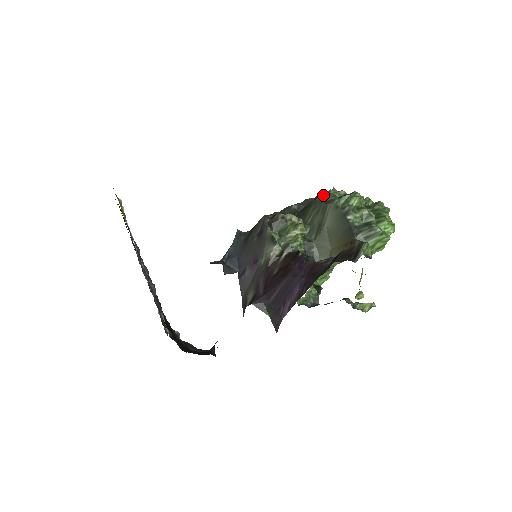
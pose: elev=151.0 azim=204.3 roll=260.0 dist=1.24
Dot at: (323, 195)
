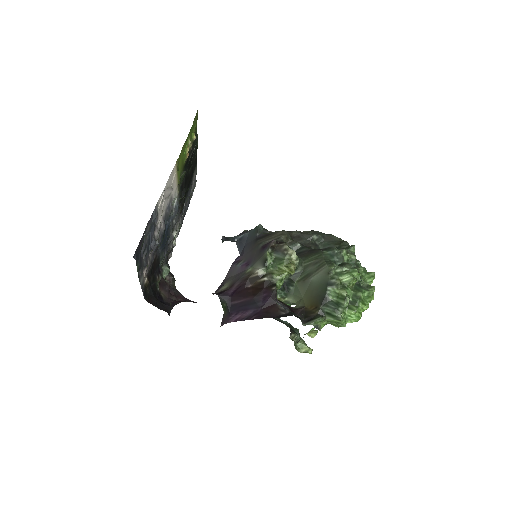
Dot at: (332, 252)
